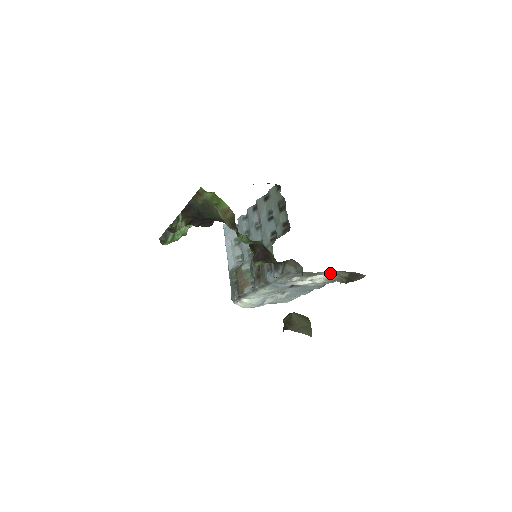
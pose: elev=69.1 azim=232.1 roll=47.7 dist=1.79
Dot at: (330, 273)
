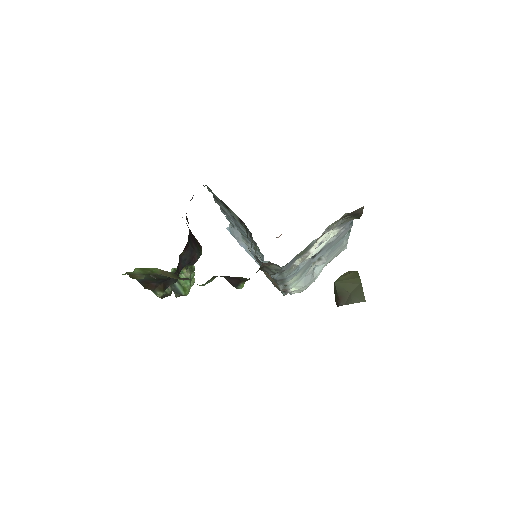
Dot at: occluded
